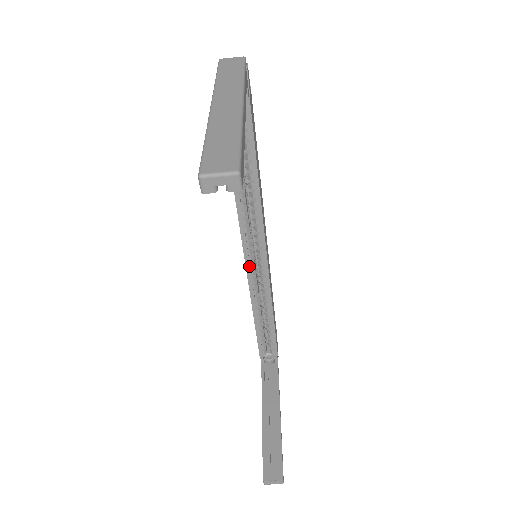
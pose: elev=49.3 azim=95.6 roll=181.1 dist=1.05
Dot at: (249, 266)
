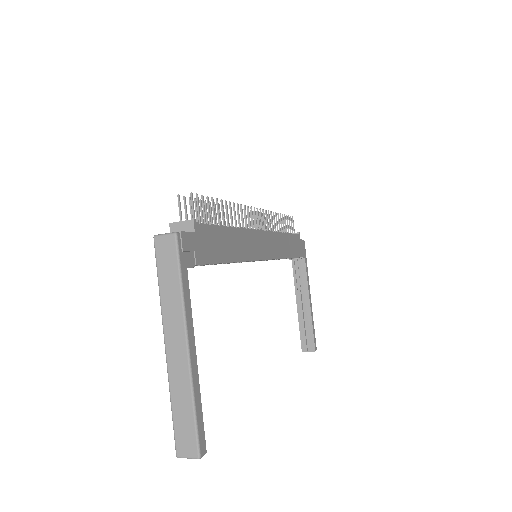
Dot at: (253, 261)
